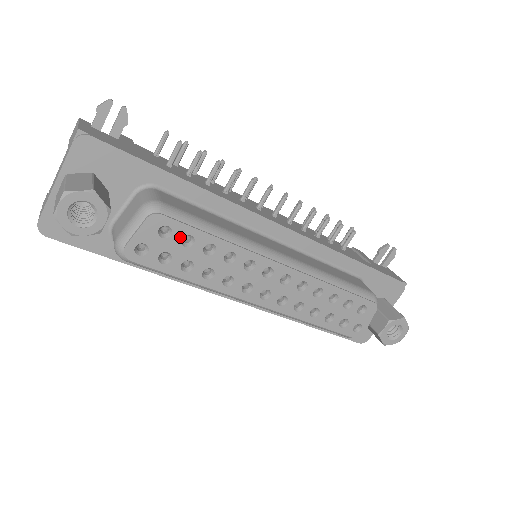
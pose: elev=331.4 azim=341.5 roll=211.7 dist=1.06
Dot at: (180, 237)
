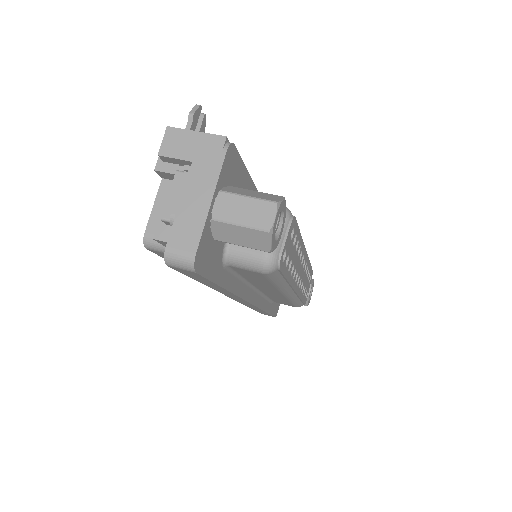
Dot at: (294, 237)
